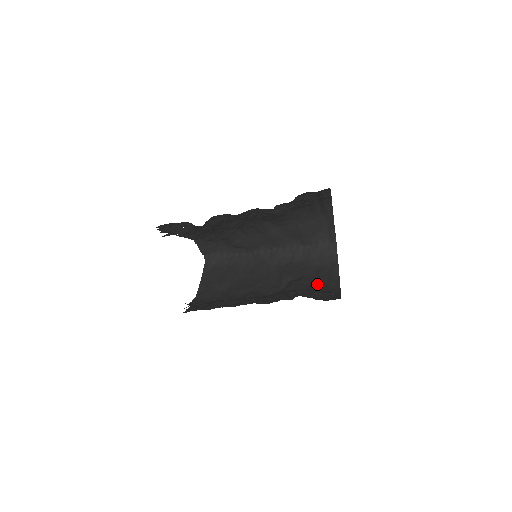
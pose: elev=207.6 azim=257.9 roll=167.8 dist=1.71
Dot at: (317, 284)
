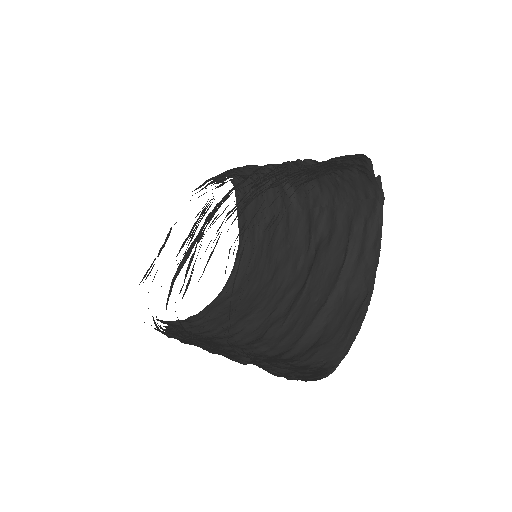
Dot at: (339, 279)
